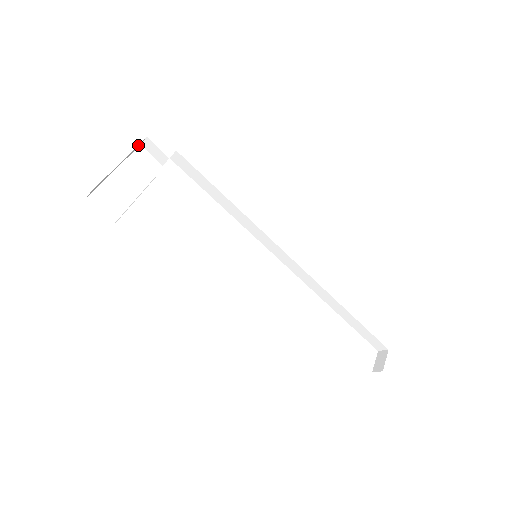
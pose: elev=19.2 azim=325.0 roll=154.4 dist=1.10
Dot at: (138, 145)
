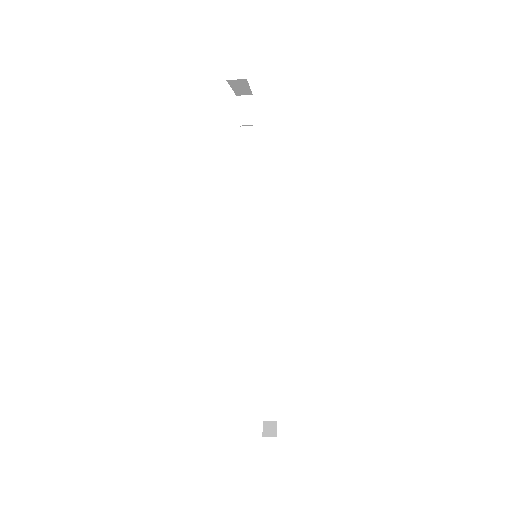
Dot at: (247, 93)
